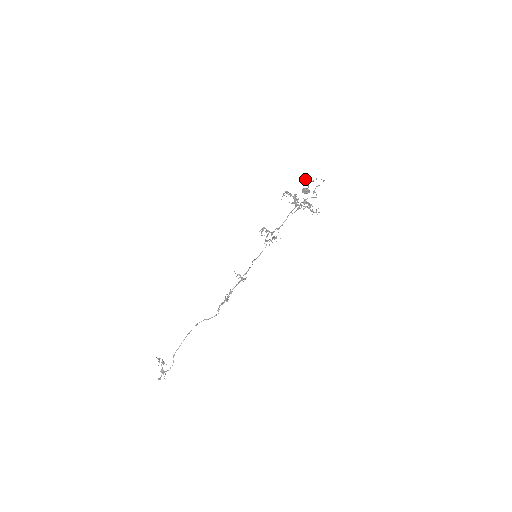
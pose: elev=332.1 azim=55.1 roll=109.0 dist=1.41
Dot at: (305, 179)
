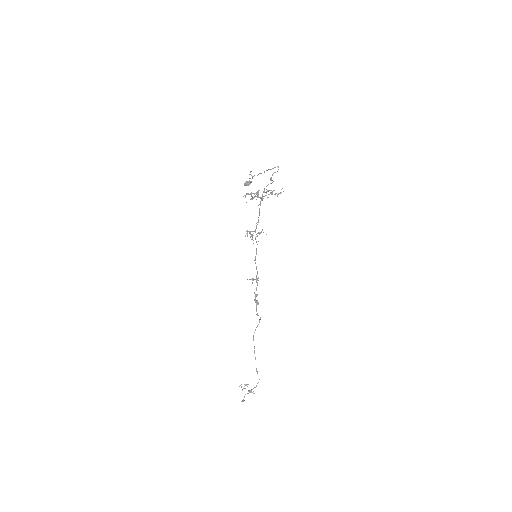
Dot at: occluded
